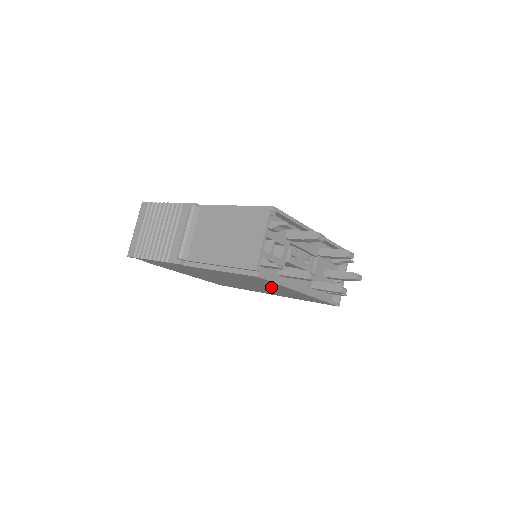
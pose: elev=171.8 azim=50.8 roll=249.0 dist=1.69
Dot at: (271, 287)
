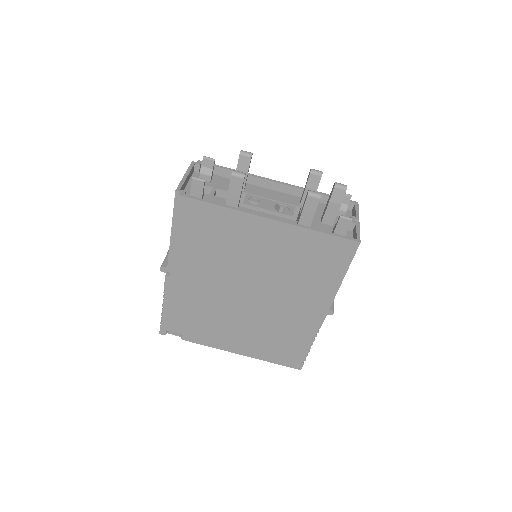
Dot at: (251, 247)
